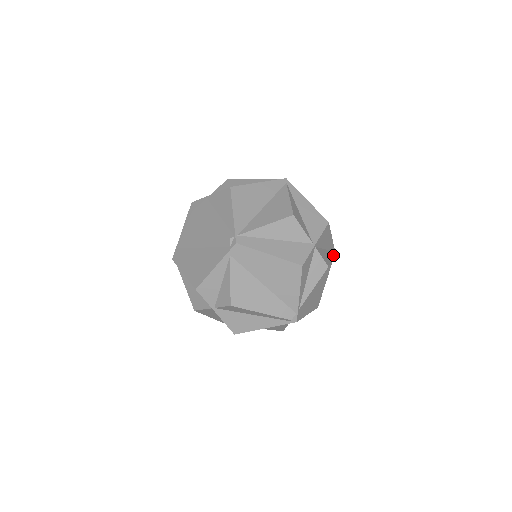
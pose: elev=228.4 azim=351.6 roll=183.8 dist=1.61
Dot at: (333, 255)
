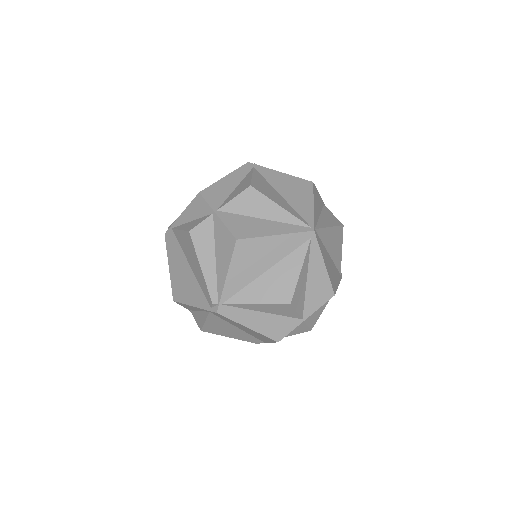
Dot at: occluded
